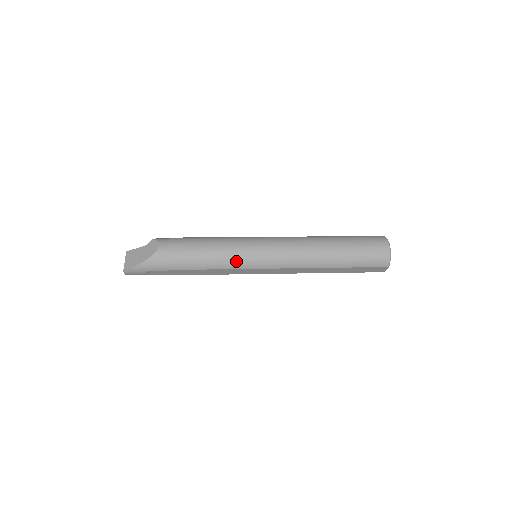
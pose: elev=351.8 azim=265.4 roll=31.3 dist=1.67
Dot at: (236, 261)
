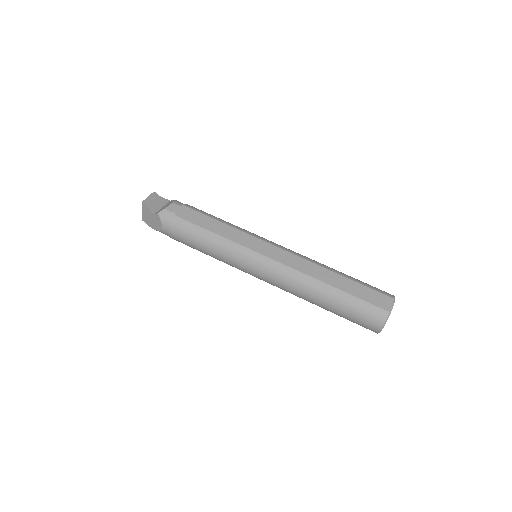
Dot at: occluded
